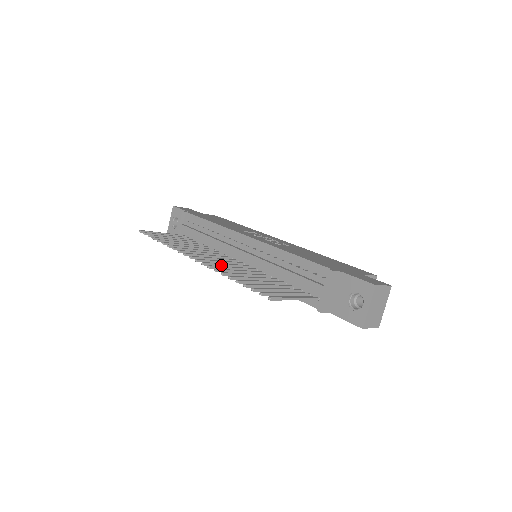
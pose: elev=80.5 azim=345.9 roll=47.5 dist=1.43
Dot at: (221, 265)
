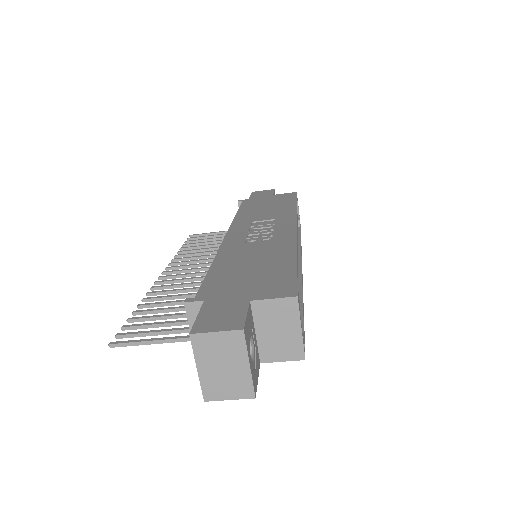
Dot at: (182, 281)
